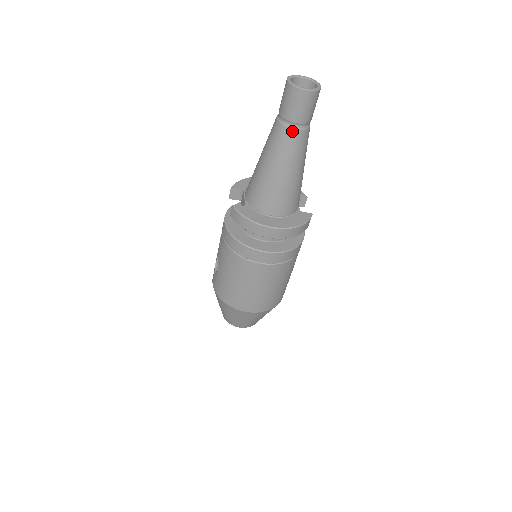
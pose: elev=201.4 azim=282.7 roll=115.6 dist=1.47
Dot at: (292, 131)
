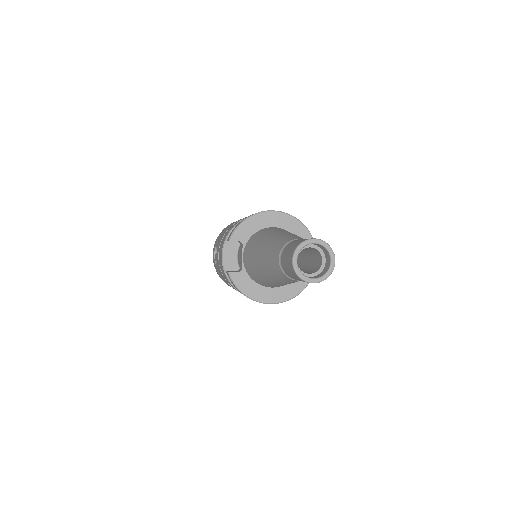
Dot at: (293, 280)
